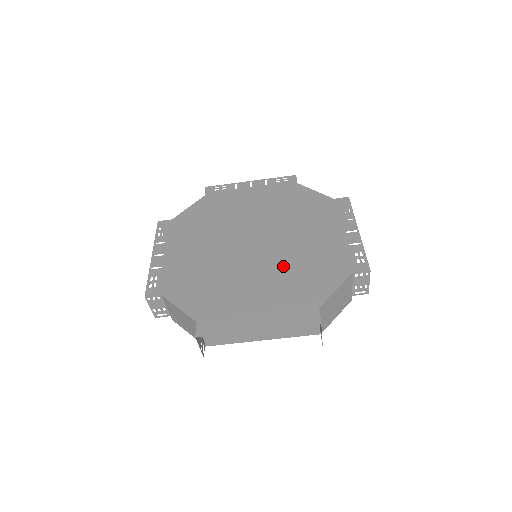
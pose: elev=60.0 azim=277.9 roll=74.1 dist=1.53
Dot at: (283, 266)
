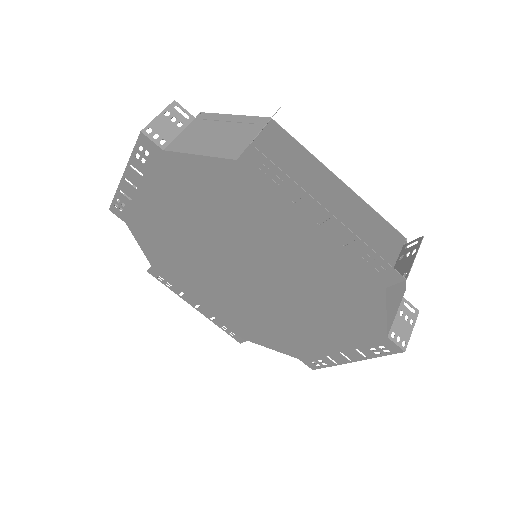
Dot at: (302, 297)
